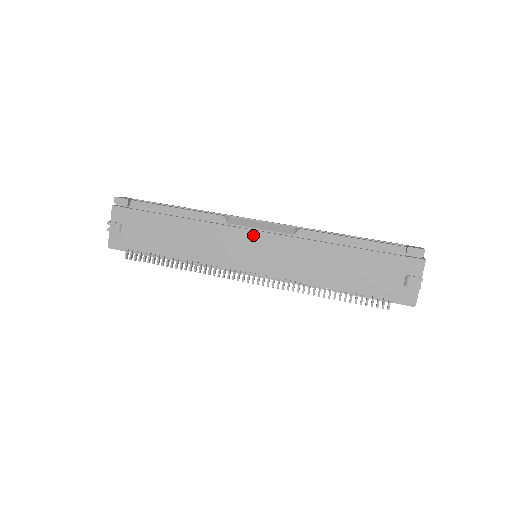
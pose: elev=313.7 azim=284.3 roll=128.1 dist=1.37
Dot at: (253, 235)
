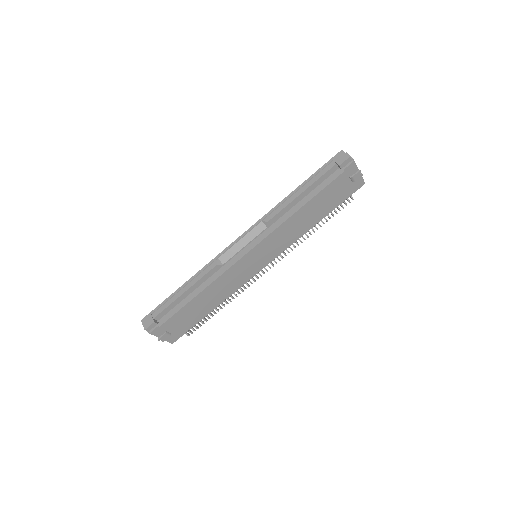
Dot at: (248, 256)
